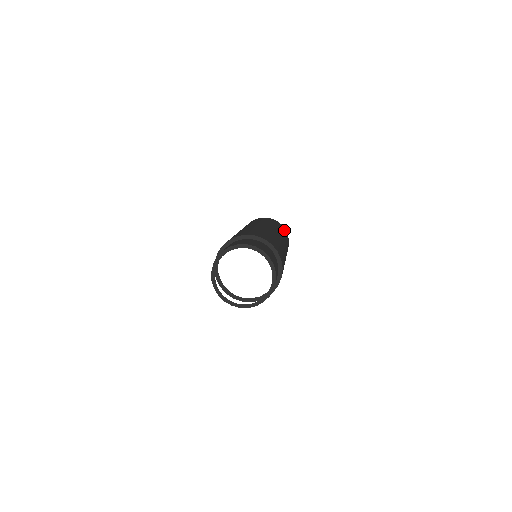
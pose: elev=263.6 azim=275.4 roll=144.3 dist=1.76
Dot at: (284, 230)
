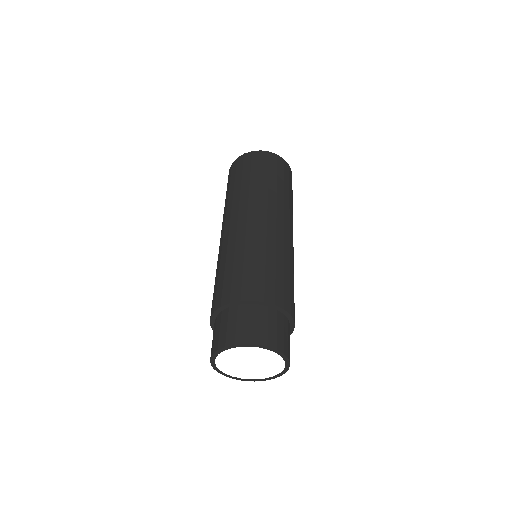
Dot at: (267, 163)
